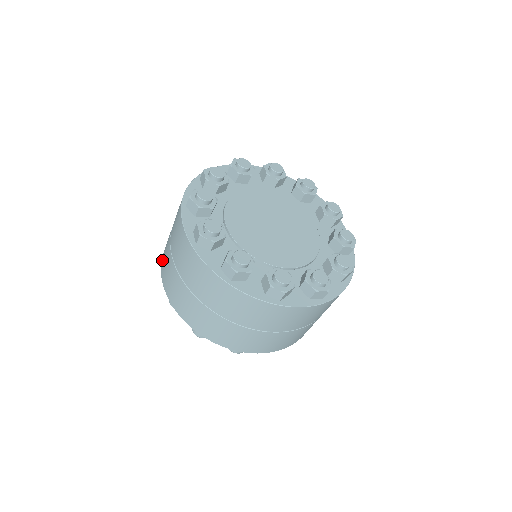
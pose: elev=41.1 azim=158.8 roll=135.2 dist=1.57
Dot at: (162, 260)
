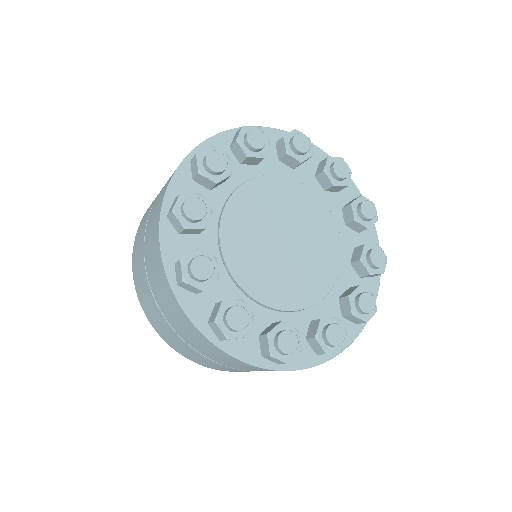
Dot at: (134, 249)
